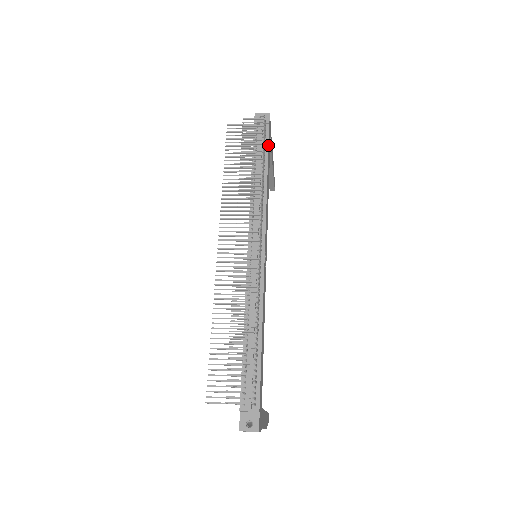
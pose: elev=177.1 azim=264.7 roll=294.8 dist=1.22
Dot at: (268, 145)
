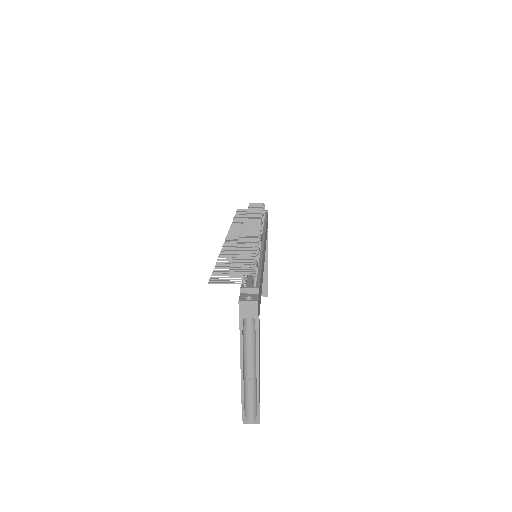
Dot at: occluded
